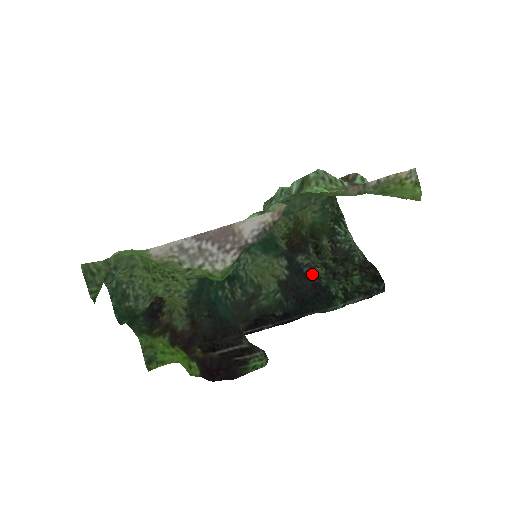
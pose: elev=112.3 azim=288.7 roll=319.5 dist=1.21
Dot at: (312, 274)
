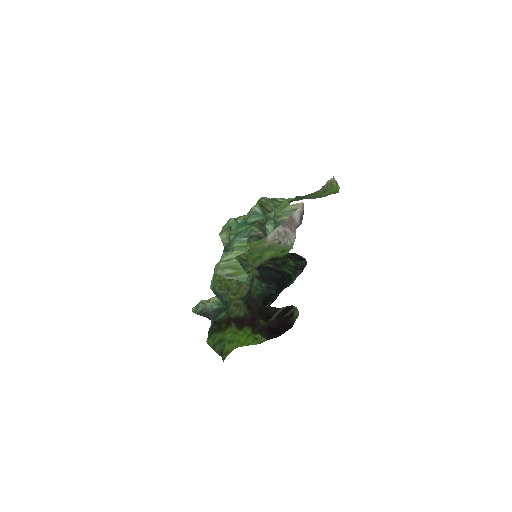
Dot at: (270, 267)
